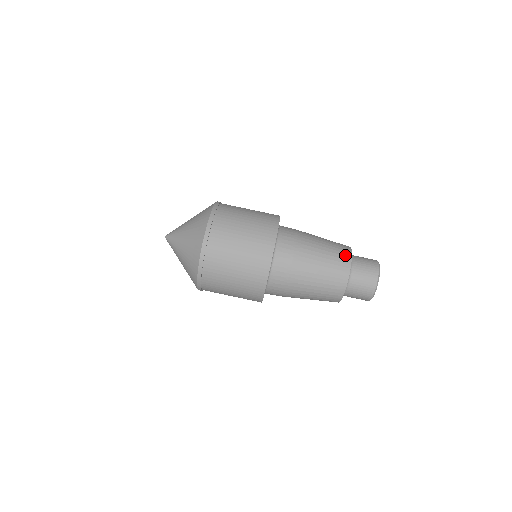
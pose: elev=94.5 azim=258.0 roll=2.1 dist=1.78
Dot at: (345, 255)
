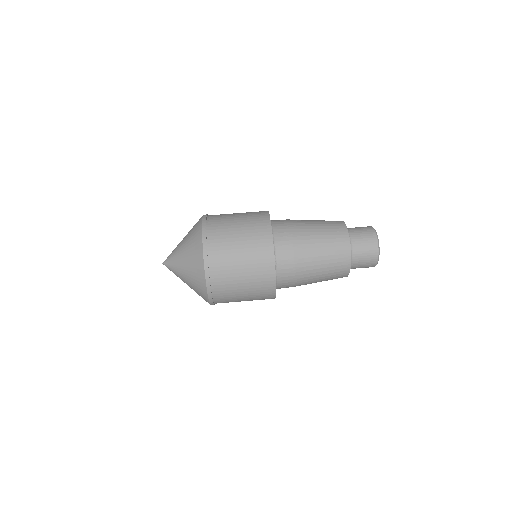
Dot at: (337, 221)
